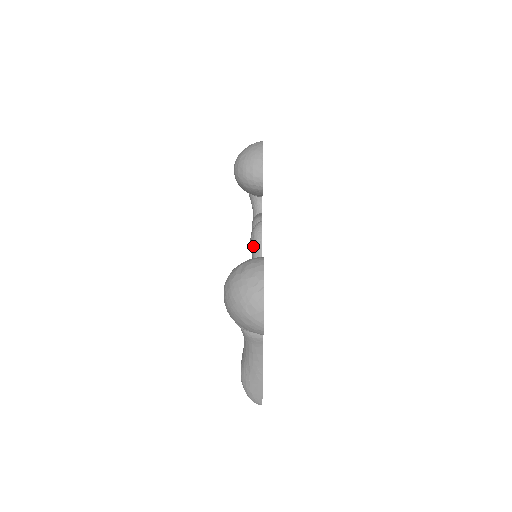
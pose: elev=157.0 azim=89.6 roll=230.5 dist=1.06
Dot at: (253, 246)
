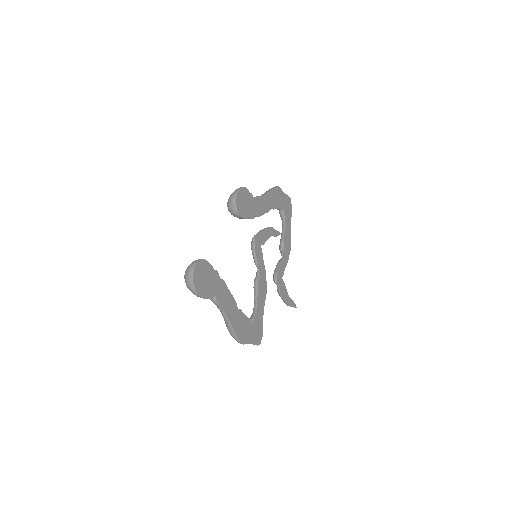
Dot at: occluded
